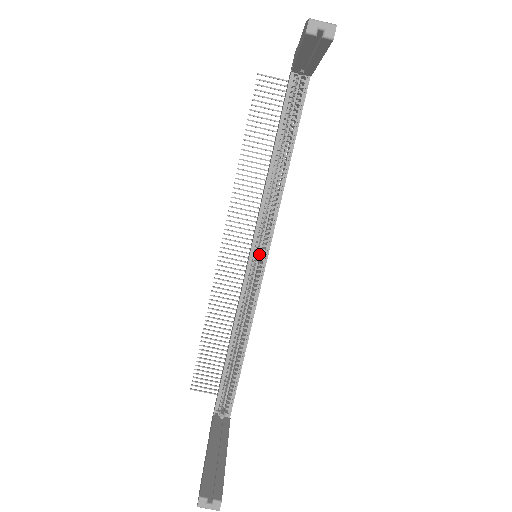
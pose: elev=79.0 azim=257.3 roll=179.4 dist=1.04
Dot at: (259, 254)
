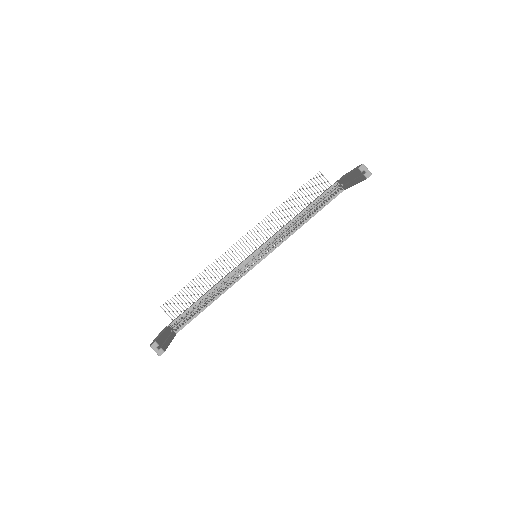
Dot at: (257, 257)
